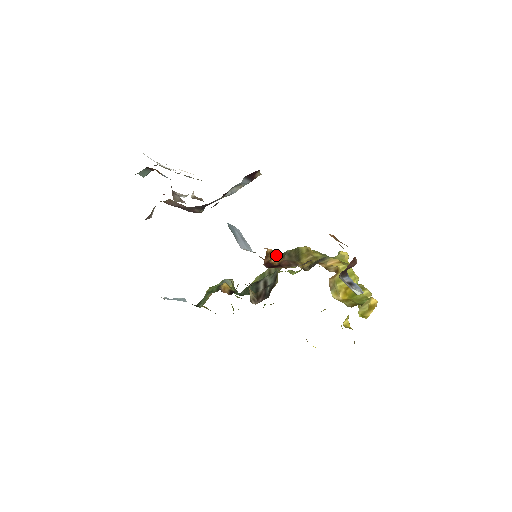
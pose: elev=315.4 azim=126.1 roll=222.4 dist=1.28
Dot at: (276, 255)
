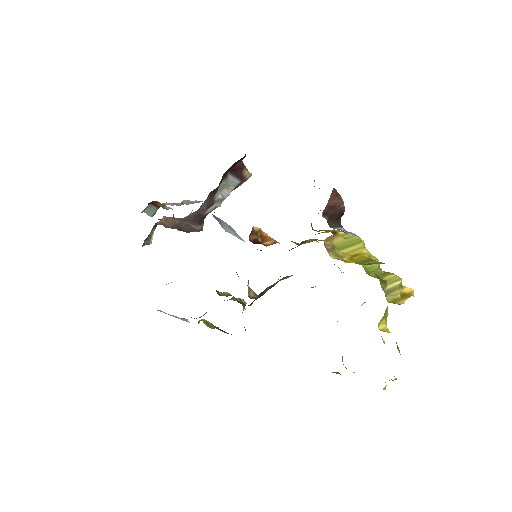
Dot at: (269, 239)
